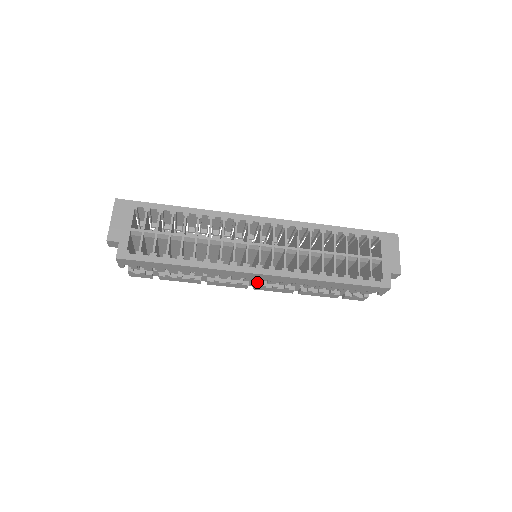
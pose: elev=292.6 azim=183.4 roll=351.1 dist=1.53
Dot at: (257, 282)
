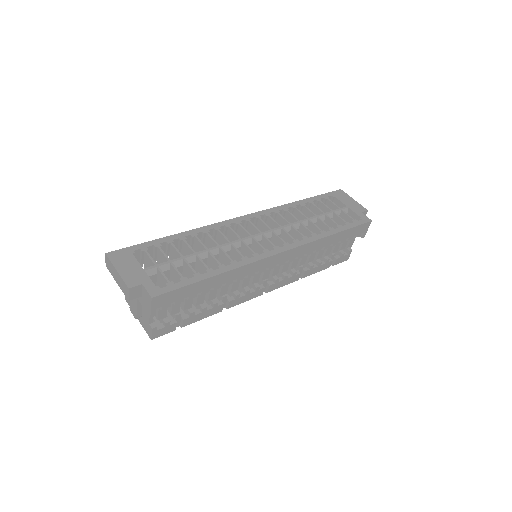
Dot at: (268, 282)
